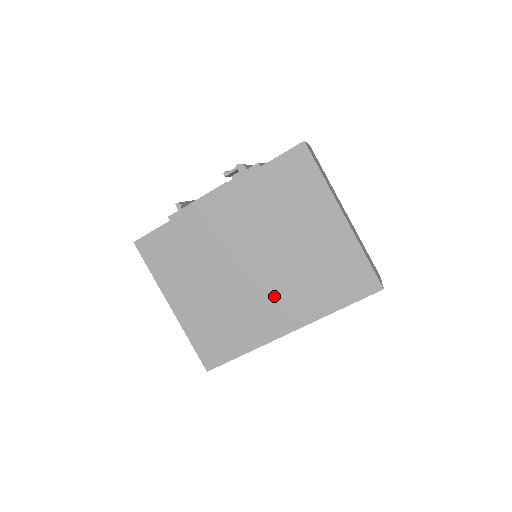
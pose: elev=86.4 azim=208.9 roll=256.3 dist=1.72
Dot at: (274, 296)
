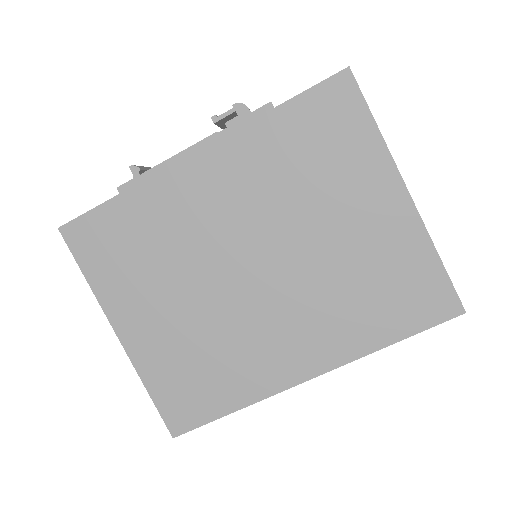
Dot at: (287, 320)
